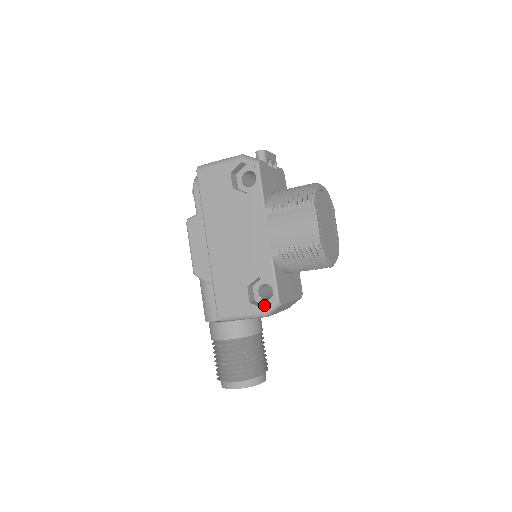
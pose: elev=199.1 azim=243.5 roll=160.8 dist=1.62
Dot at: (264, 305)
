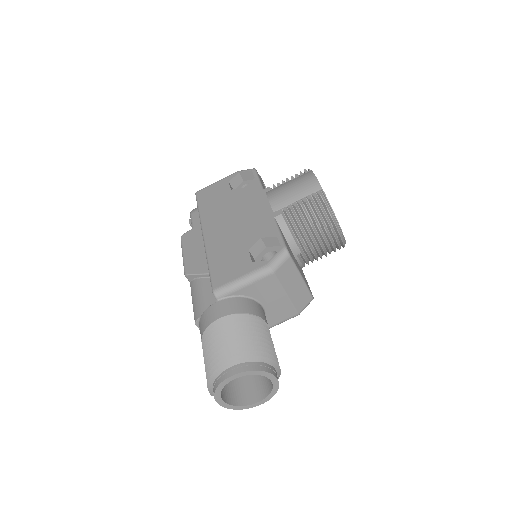
Dot at: occluded
